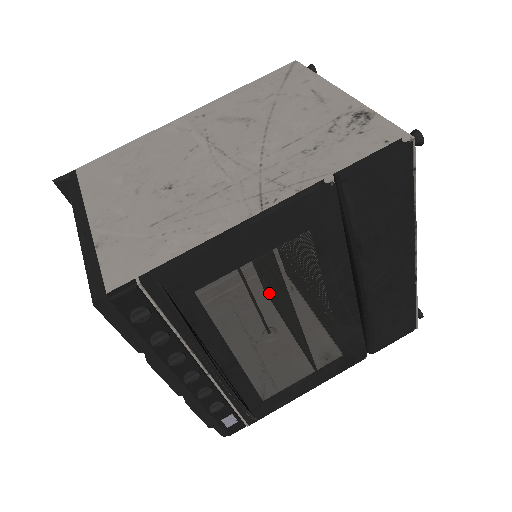
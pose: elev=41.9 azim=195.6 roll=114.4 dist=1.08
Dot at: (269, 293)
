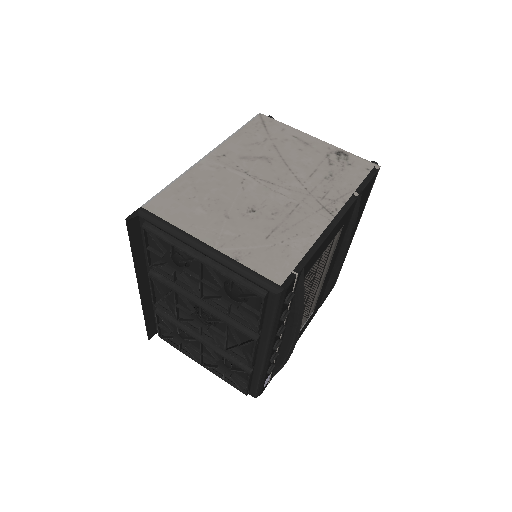
Dot at: (319, 271)
